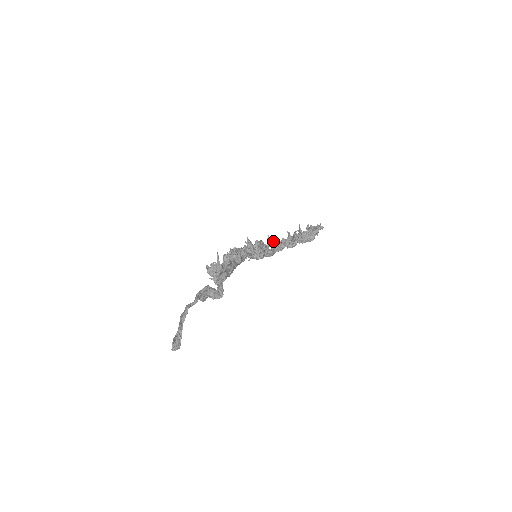
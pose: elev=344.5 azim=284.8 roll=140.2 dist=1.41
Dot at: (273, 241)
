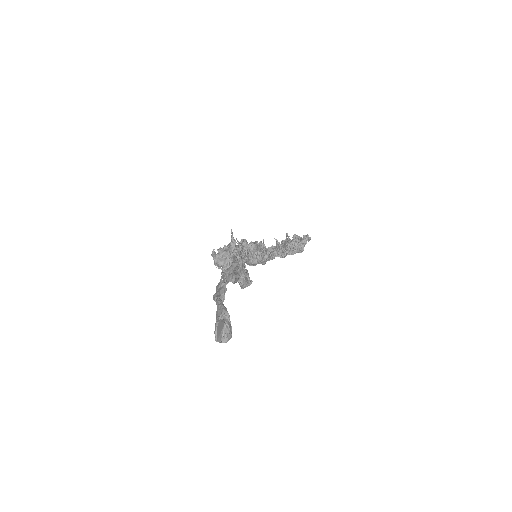
Dot at: occluded
